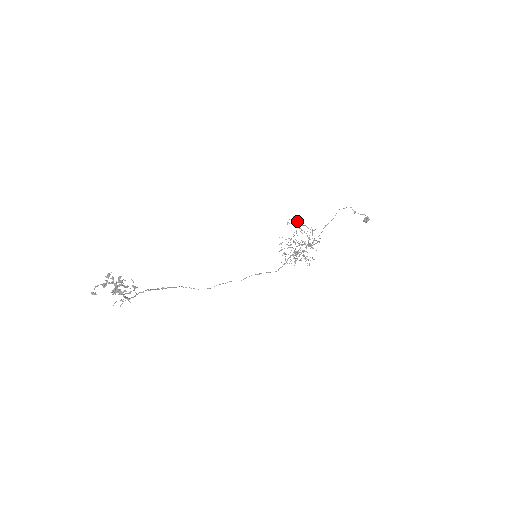
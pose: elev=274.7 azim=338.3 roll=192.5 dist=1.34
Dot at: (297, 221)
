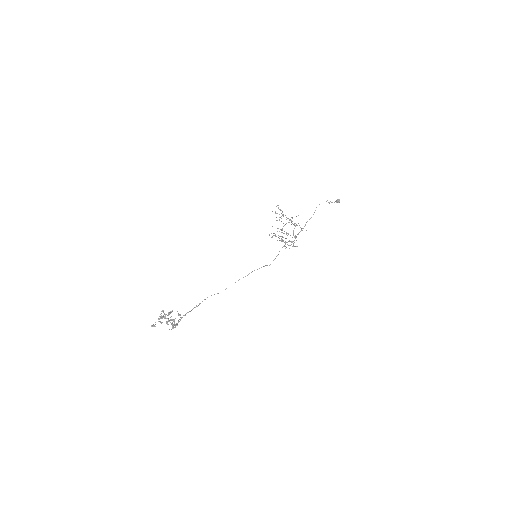
Dot at: occluded
